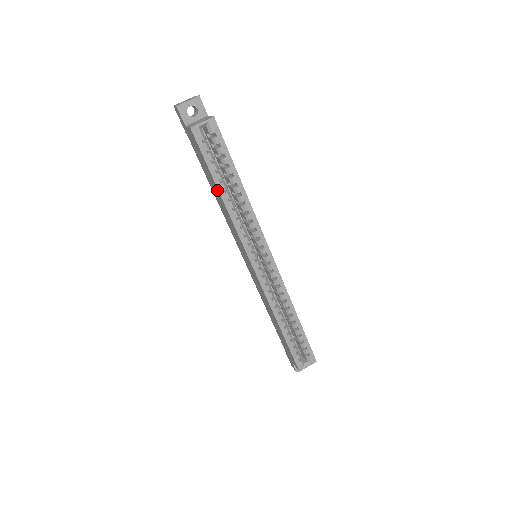
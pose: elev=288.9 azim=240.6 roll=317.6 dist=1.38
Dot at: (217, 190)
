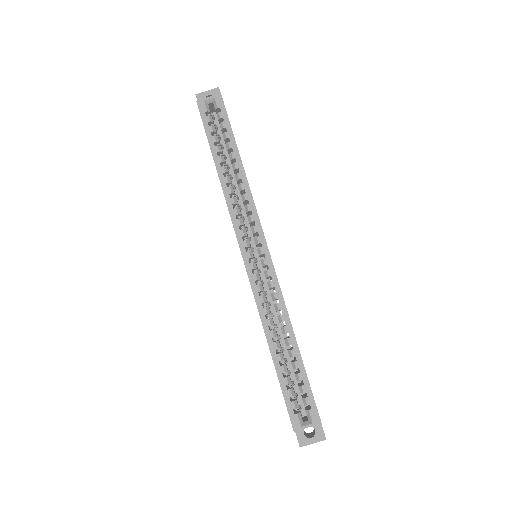
Dot at: (215, 165)
